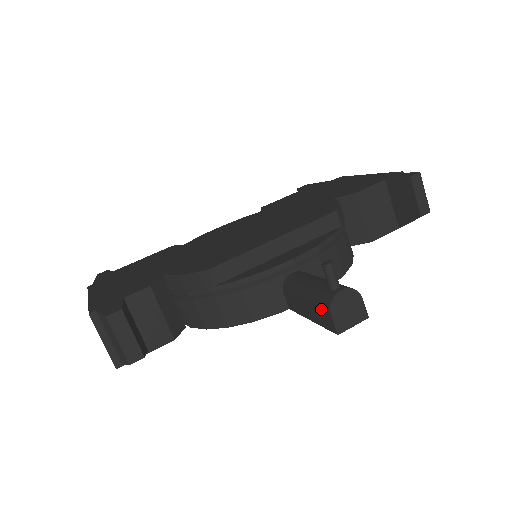
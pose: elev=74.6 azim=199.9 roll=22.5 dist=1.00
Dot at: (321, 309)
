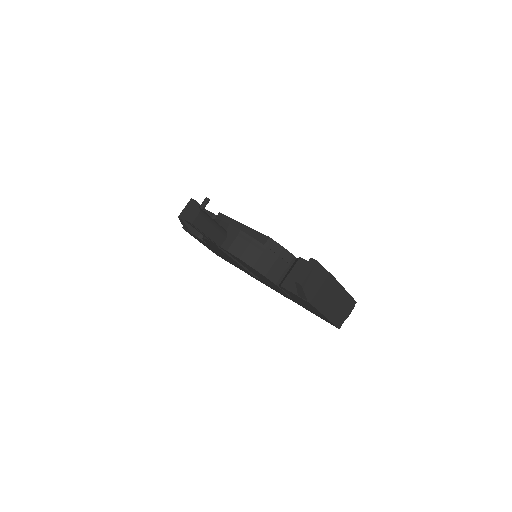
Dot at: occluded
